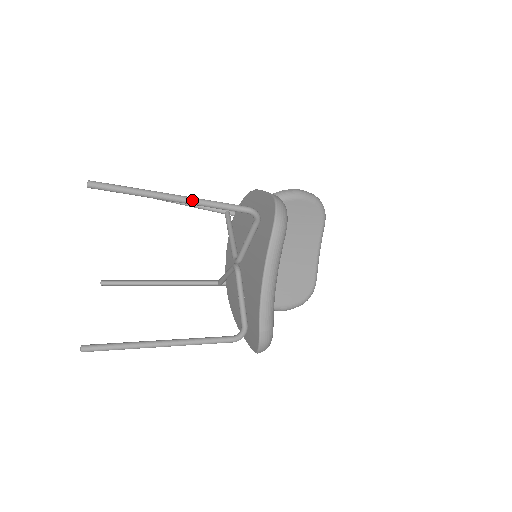
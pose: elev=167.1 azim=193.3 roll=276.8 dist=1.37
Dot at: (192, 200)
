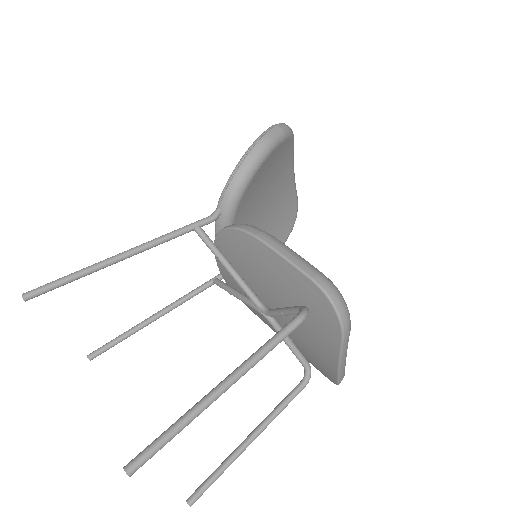
Dot at: (244, 374)
